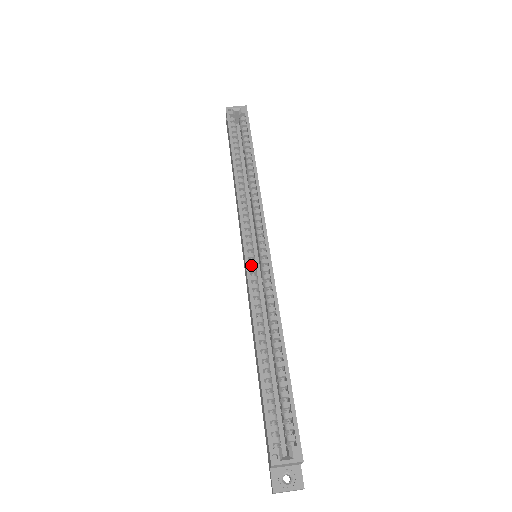
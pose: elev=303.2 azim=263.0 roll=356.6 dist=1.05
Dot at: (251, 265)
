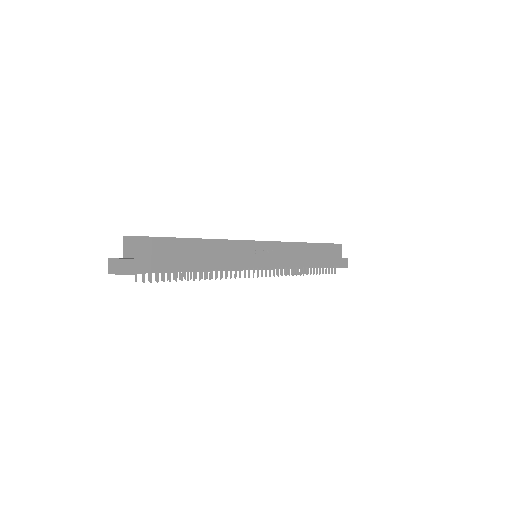
Dot at: occluded
